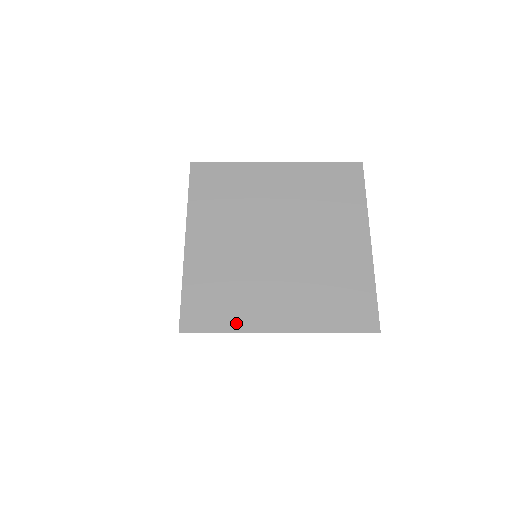
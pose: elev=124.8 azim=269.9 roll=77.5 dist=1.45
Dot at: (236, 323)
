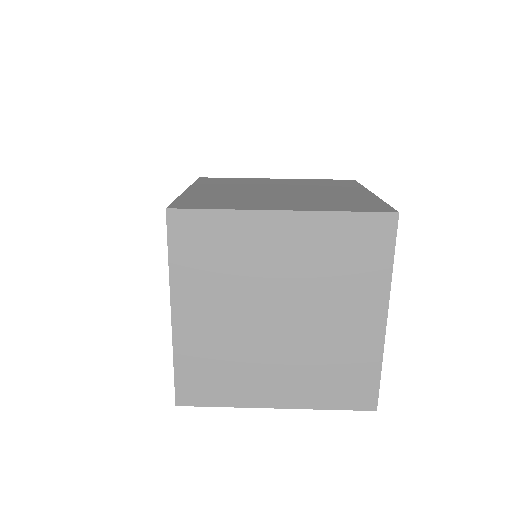
Dot at: (232, 399)
